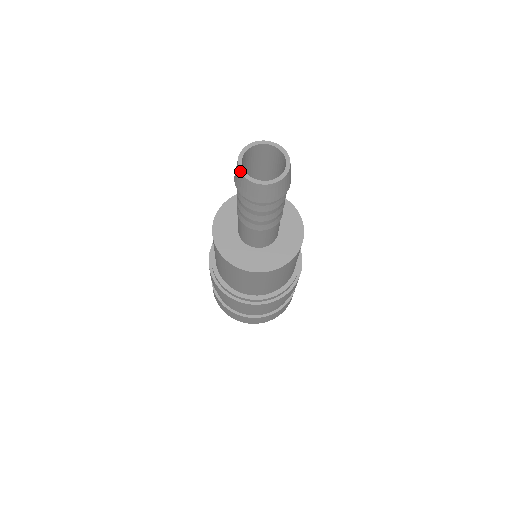
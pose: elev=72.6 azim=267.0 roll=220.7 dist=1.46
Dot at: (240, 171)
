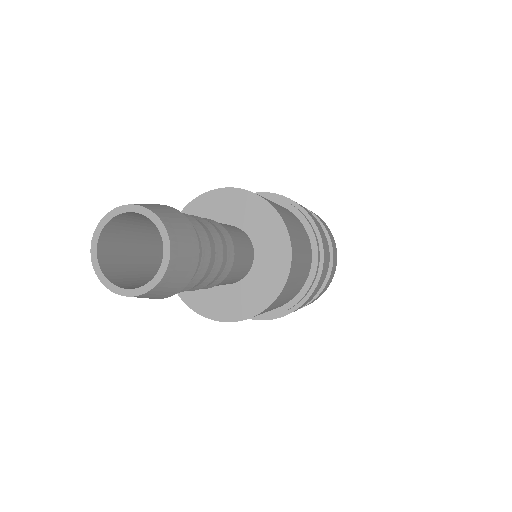
Dot at: occluded
